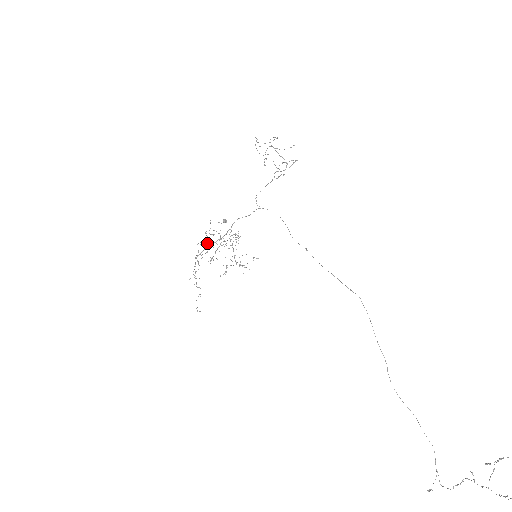
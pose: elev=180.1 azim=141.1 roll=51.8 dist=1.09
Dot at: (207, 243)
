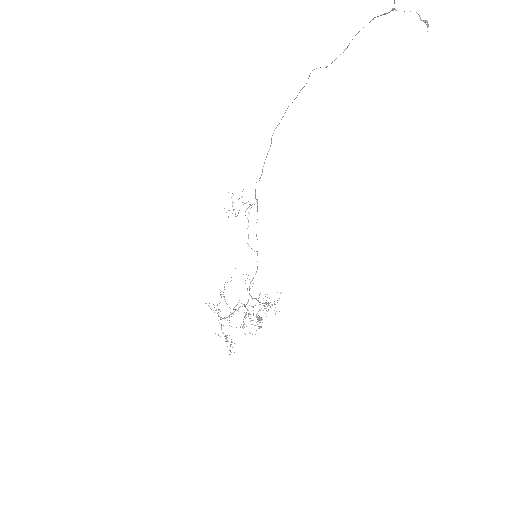
Dot at: occluded
